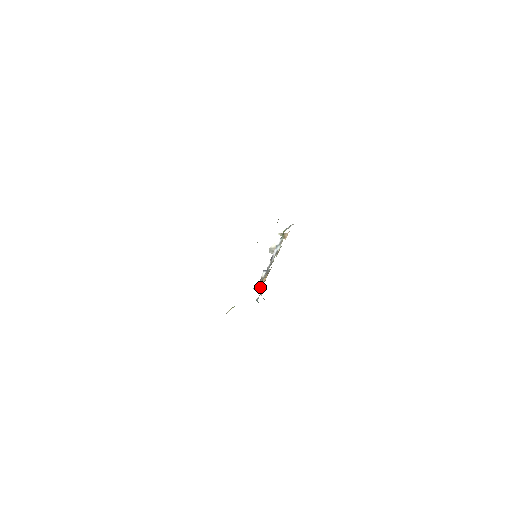
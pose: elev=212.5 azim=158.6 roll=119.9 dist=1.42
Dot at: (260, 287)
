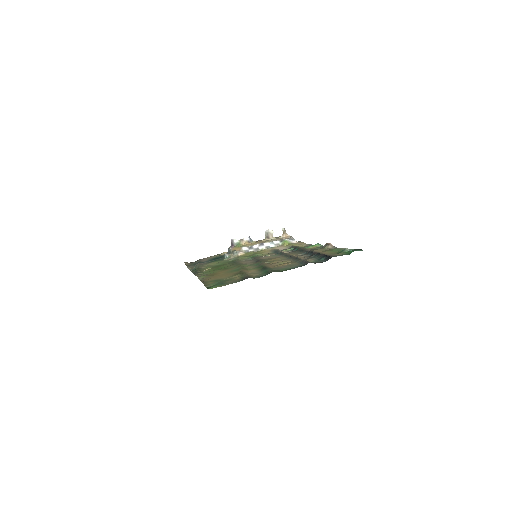
Dot at: (236, 251)
